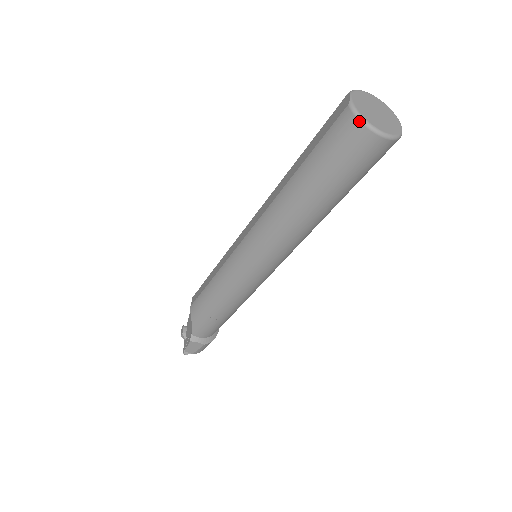
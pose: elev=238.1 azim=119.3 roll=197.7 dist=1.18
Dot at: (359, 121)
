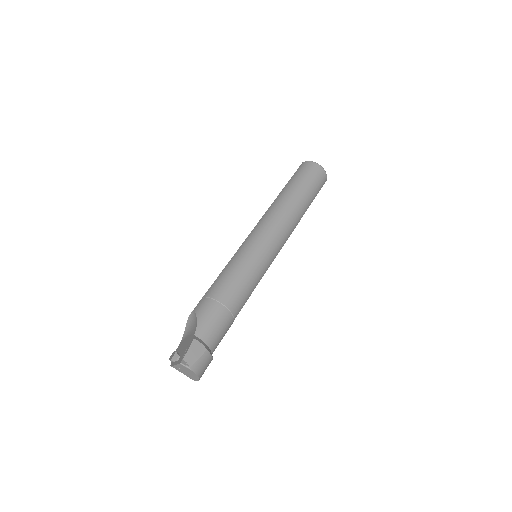
Dot at: (311, 161)
